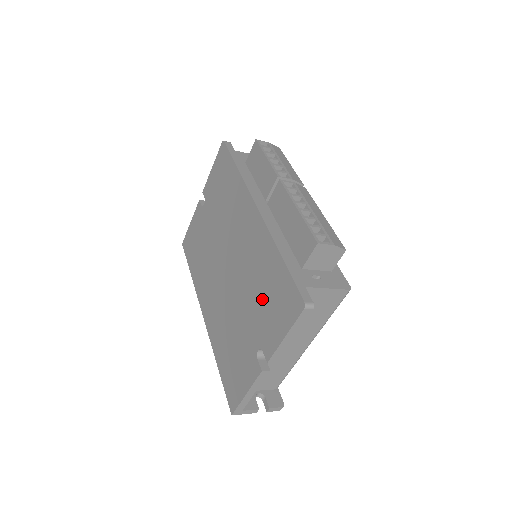
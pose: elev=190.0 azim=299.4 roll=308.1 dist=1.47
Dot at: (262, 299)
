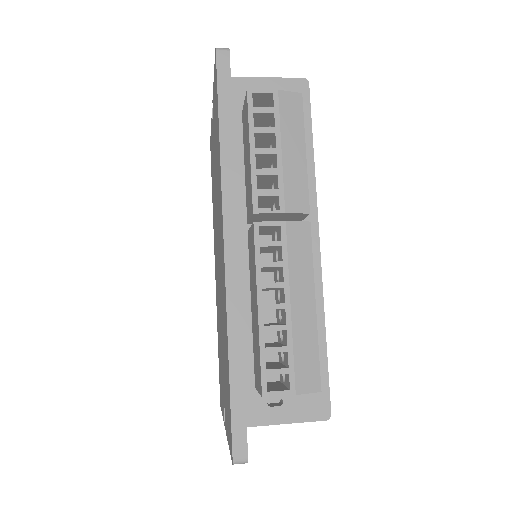
Dot at: (224, 367)
